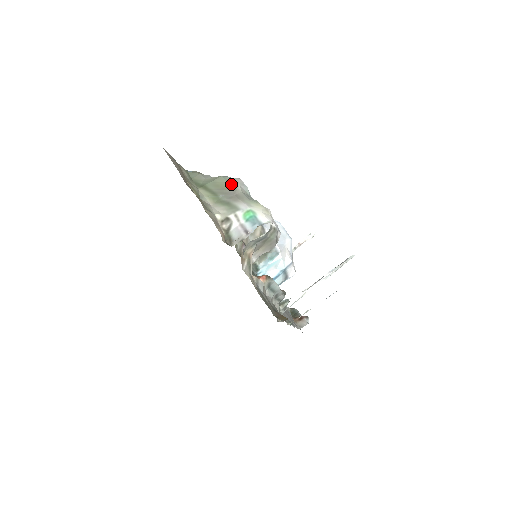
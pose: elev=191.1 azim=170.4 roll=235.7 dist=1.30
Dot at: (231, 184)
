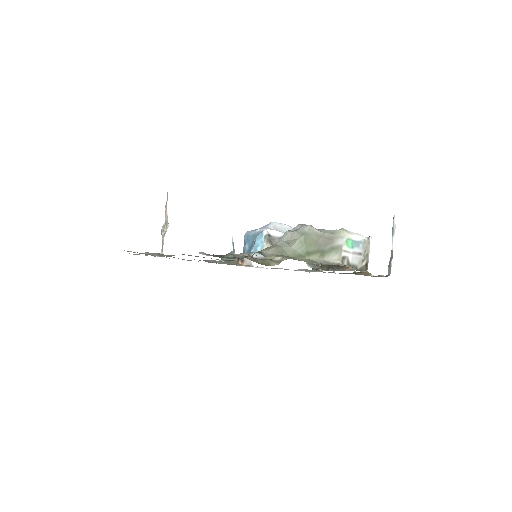
Dot at: (314, 234)
